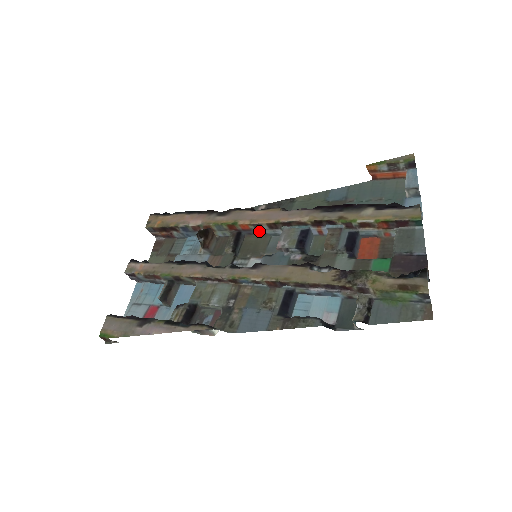
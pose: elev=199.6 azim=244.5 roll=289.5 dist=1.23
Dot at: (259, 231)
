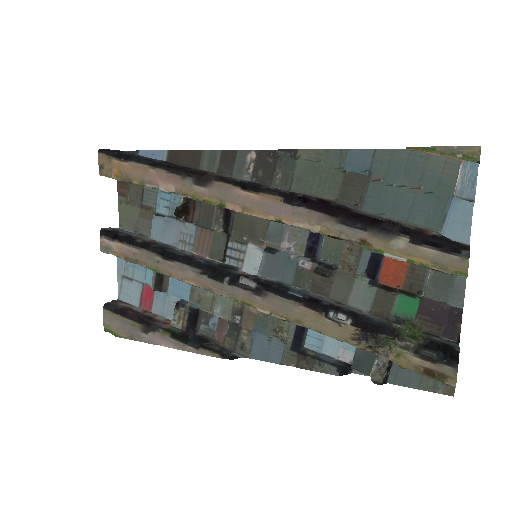
Dot at: occluded
